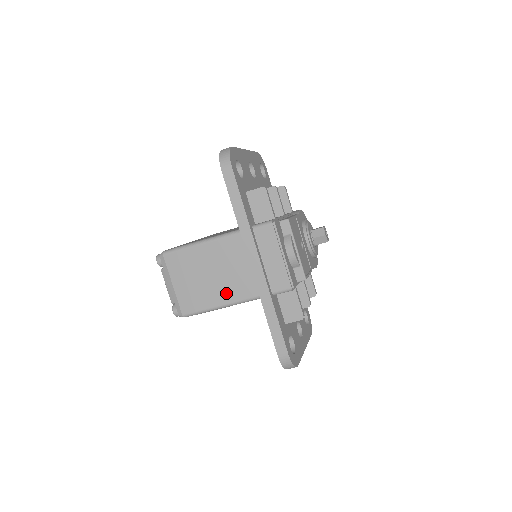
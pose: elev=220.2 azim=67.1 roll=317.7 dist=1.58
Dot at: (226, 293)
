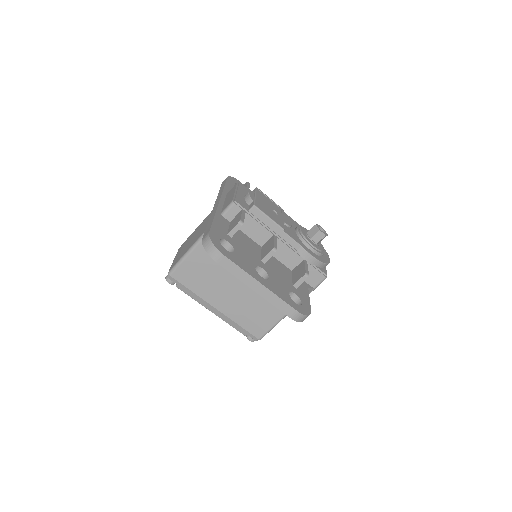
Dot at: (197, 237)
